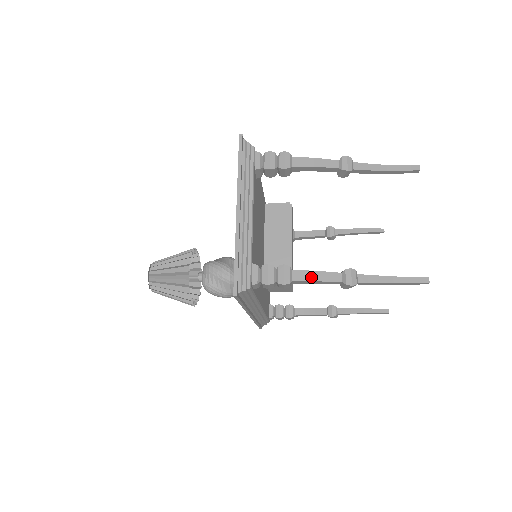
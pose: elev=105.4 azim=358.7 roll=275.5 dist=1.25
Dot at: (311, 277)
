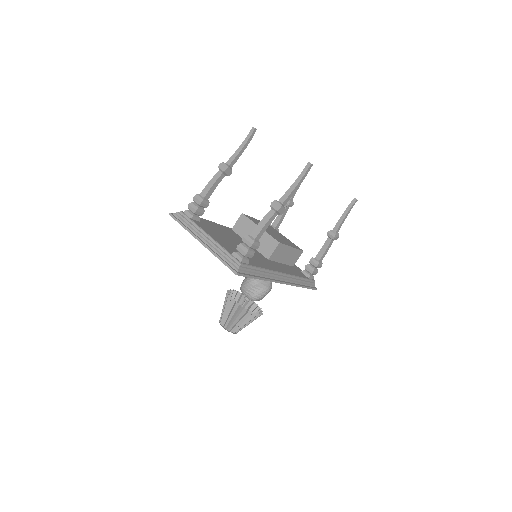
Dot at: (260, 227)
